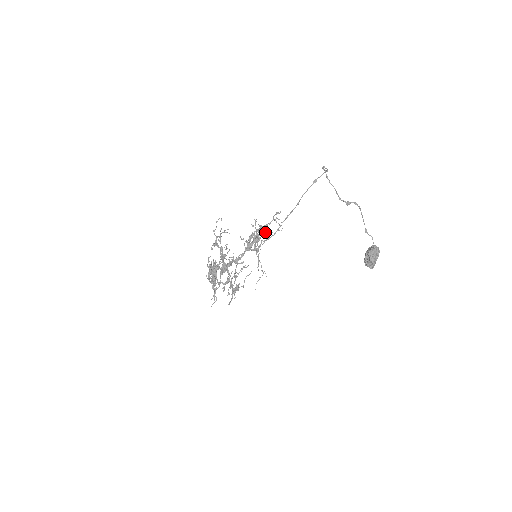
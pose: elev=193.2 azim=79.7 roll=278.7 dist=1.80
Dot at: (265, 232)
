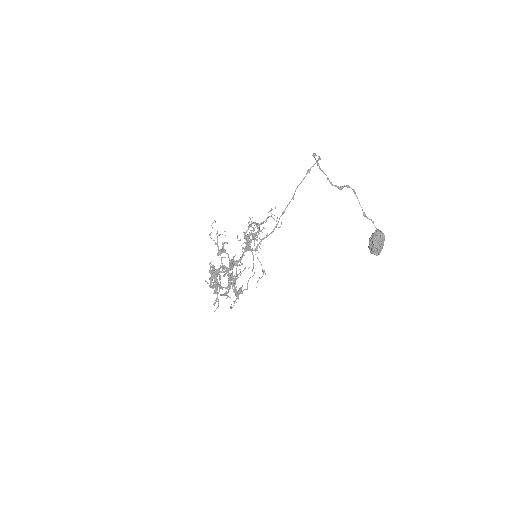
Dot at: occluded
